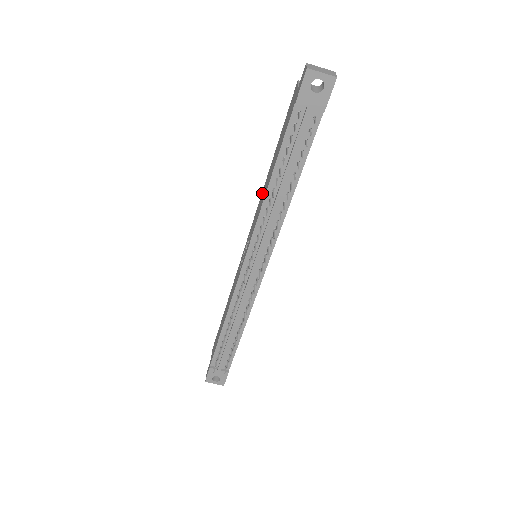
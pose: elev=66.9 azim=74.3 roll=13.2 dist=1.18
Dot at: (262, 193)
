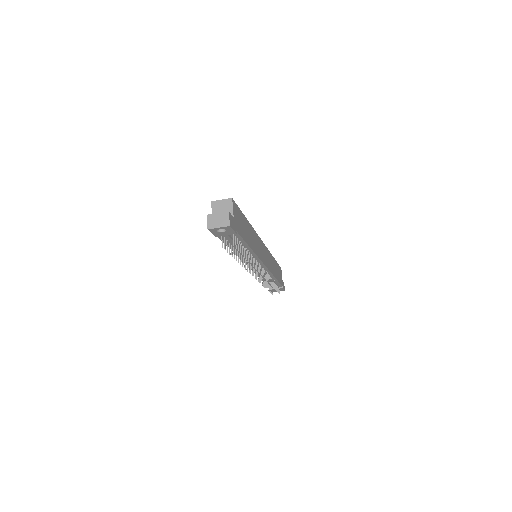
Dot at: occluded
